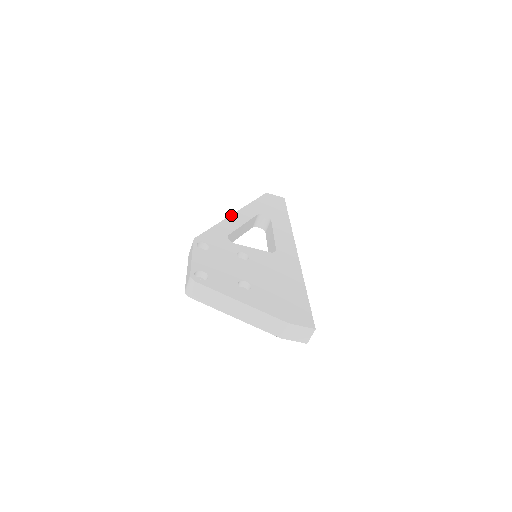
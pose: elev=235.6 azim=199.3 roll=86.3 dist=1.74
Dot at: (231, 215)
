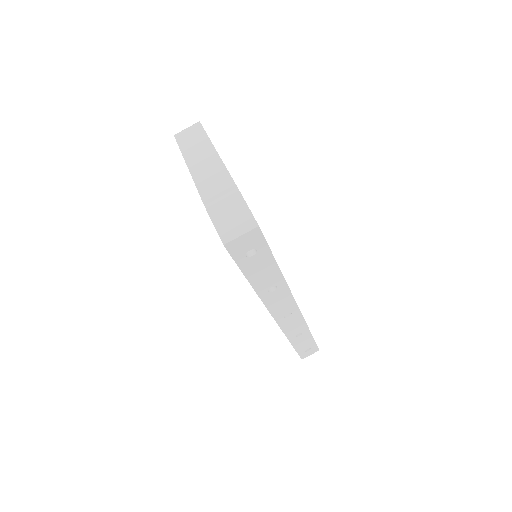
Dot at: occluded
